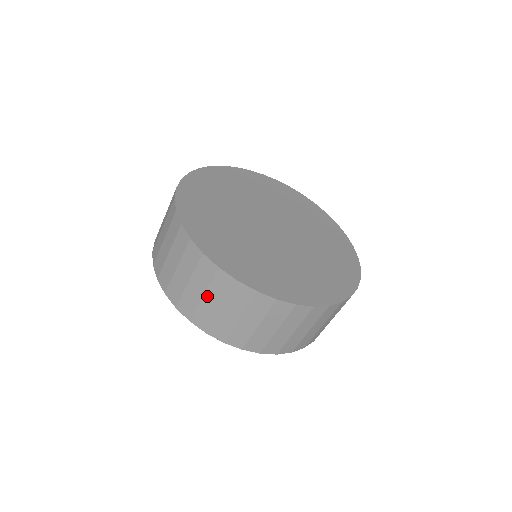
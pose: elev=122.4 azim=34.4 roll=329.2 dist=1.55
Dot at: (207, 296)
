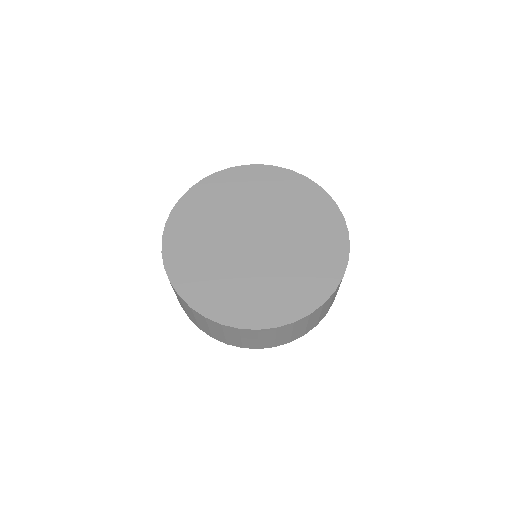
Dot at: (295, 331)
